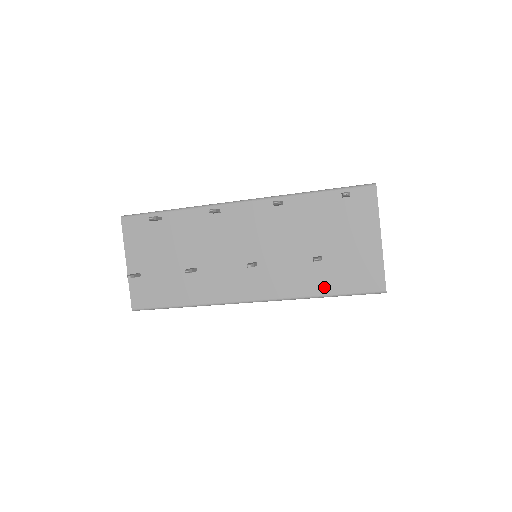
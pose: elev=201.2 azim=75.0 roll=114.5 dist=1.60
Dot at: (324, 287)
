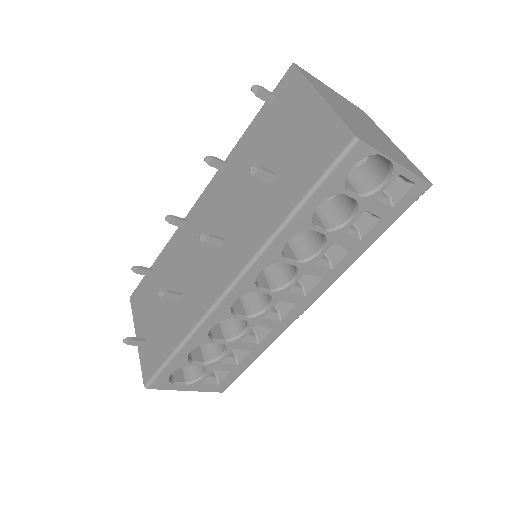
Dot at: (289, 200)
